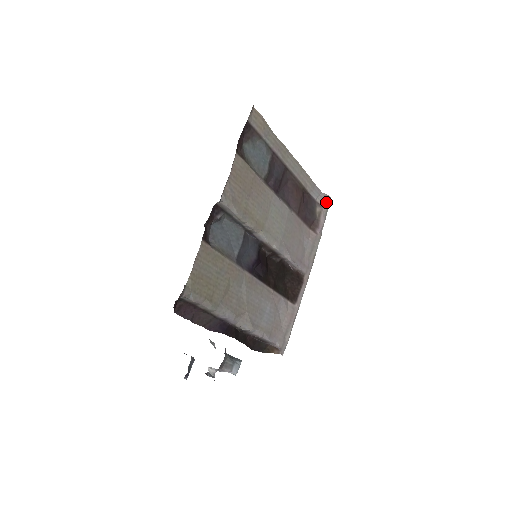
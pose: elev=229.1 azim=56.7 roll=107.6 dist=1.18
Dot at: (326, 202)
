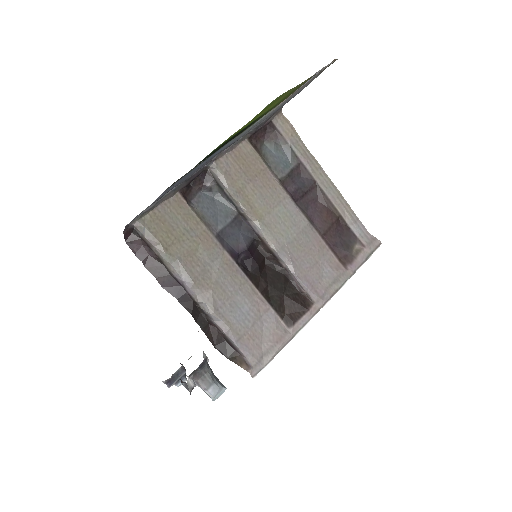
Dot at: (372, 244)
